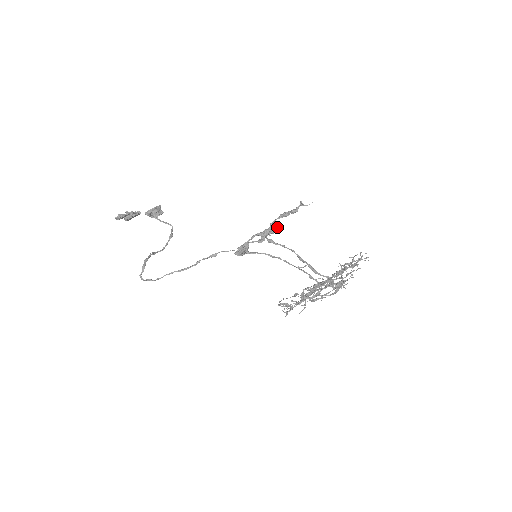
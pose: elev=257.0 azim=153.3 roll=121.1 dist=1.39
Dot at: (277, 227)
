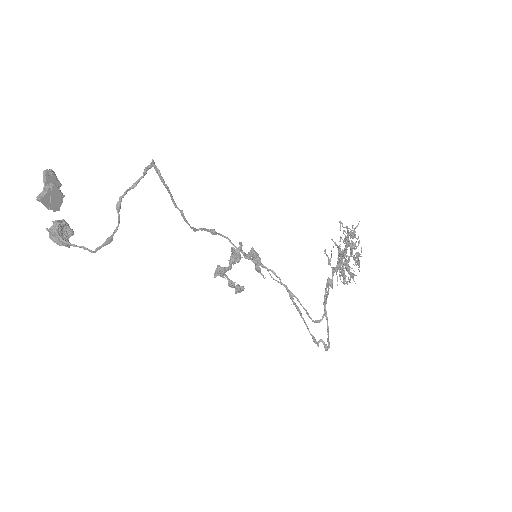
Dot at: (239, 287)
